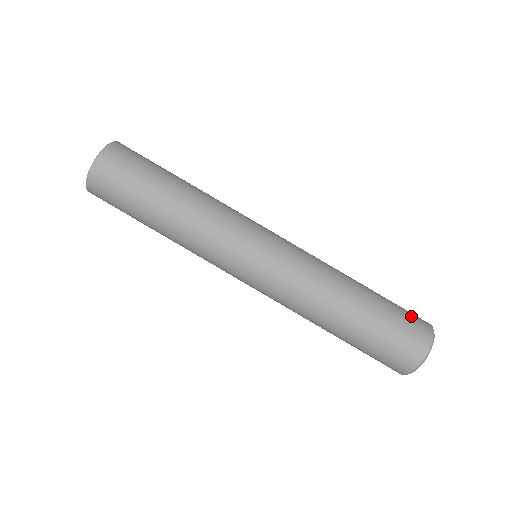
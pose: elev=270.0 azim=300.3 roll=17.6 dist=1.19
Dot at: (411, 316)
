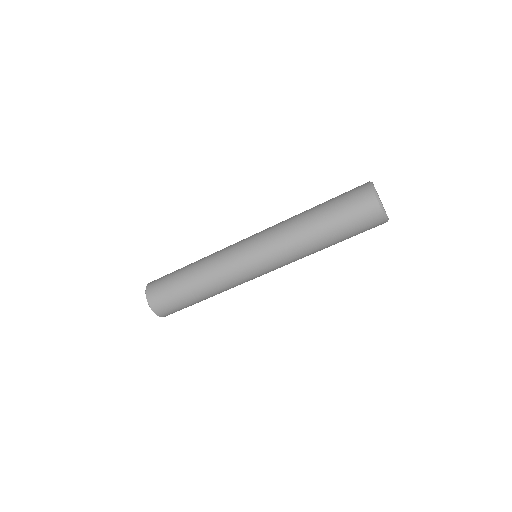
Dot at: (351, 190)
